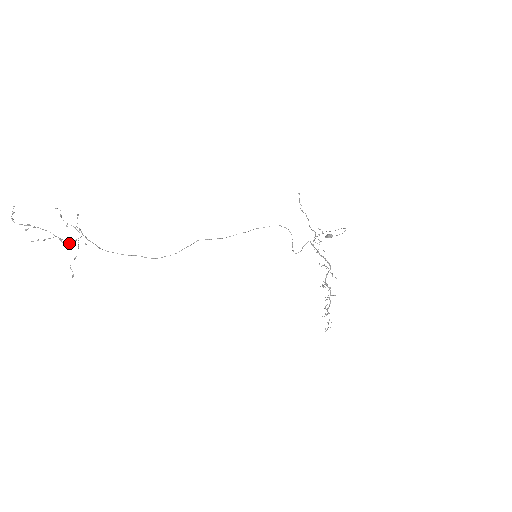
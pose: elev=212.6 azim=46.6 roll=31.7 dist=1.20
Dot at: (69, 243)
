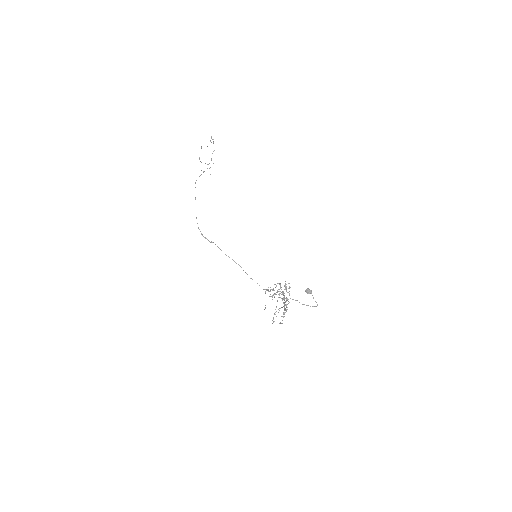
Dot at: occluded
